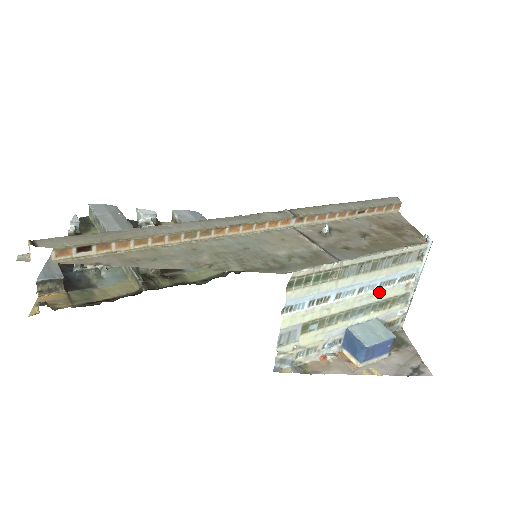
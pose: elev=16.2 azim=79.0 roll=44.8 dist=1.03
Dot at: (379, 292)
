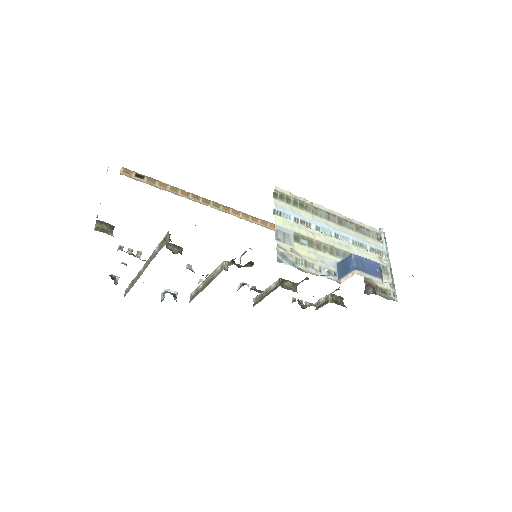
Dot at: (355, 248)
